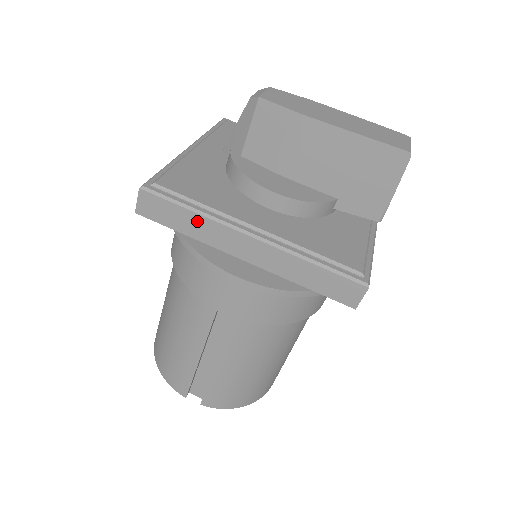
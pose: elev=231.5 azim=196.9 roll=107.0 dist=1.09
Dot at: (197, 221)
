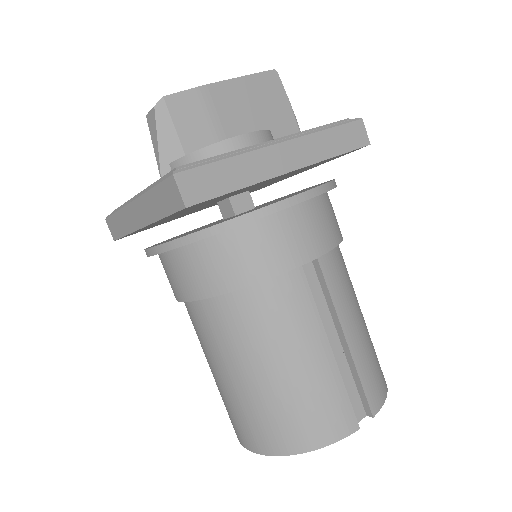
Dot at: (238, 165)
